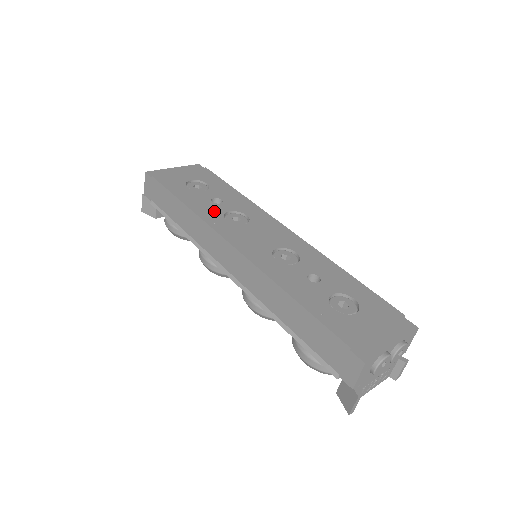
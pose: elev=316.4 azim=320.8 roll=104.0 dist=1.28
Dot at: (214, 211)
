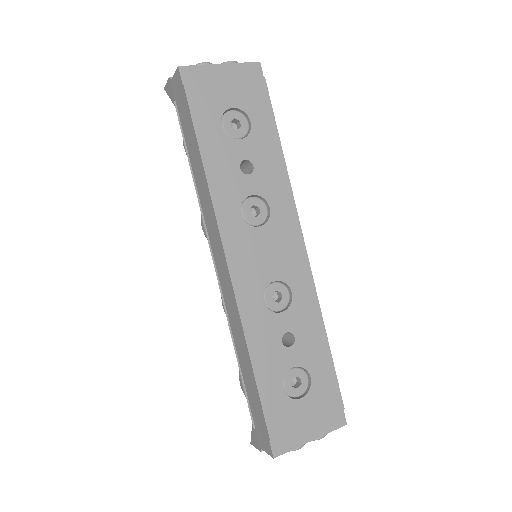
Dot at: (234, 191)
